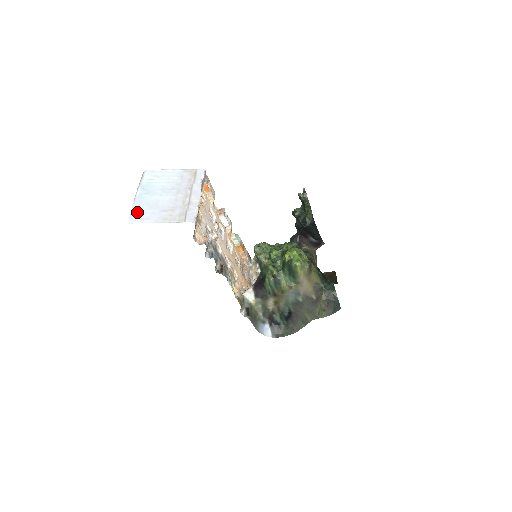
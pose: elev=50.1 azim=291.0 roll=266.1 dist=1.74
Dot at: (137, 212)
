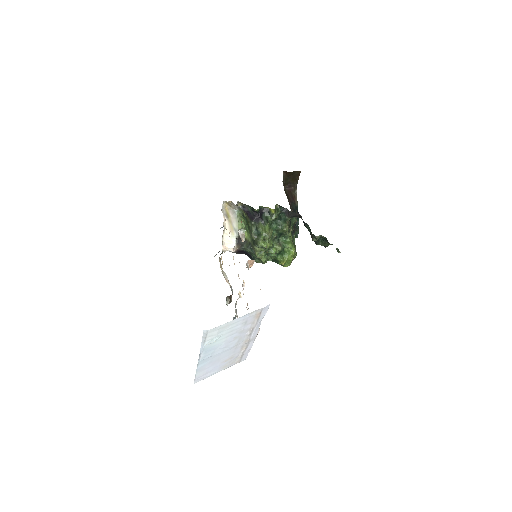
Dot at: (201, 374)
